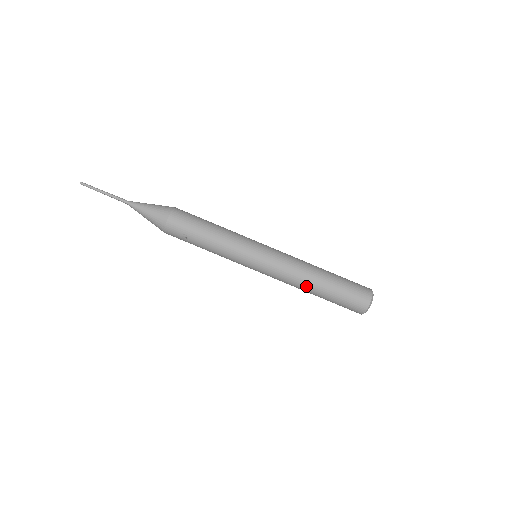
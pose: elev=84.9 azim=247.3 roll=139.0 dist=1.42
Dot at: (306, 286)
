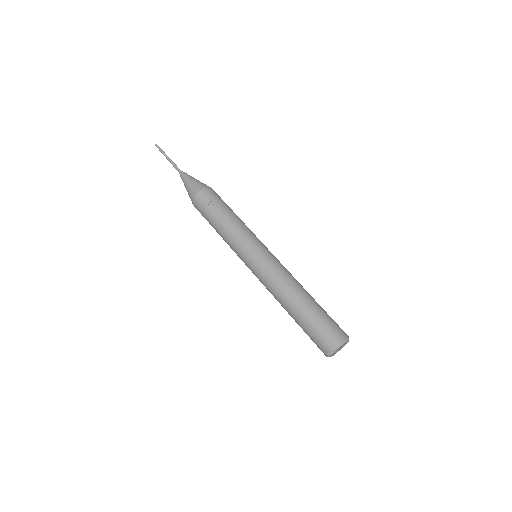
Dot at: (293, 291)
